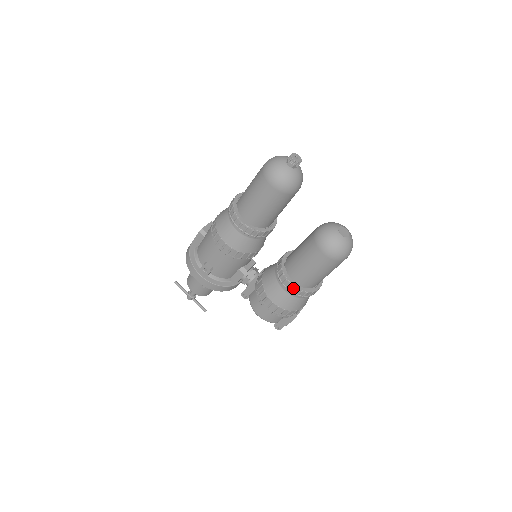
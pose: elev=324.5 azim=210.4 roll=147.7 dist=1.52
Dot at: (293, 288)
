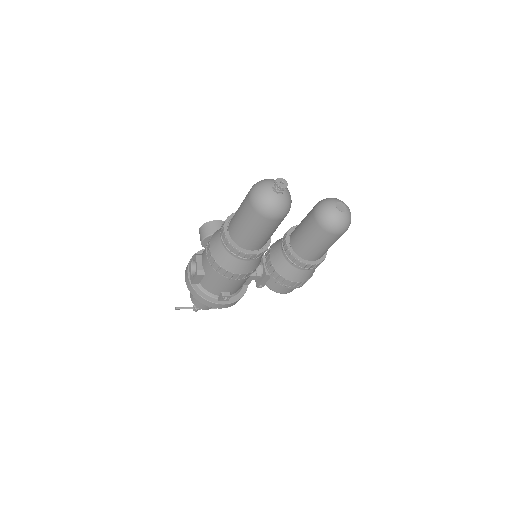
Dot at: (314, 266)
